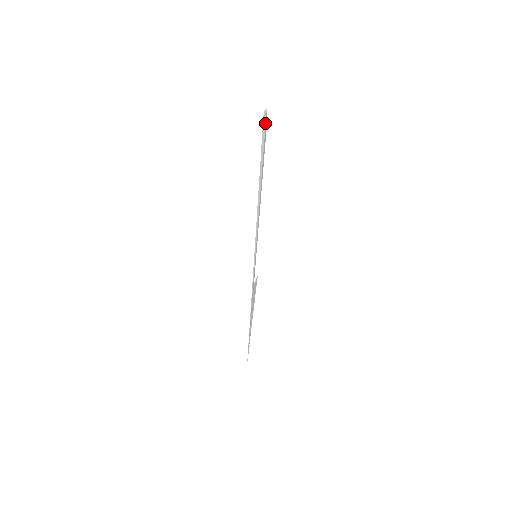
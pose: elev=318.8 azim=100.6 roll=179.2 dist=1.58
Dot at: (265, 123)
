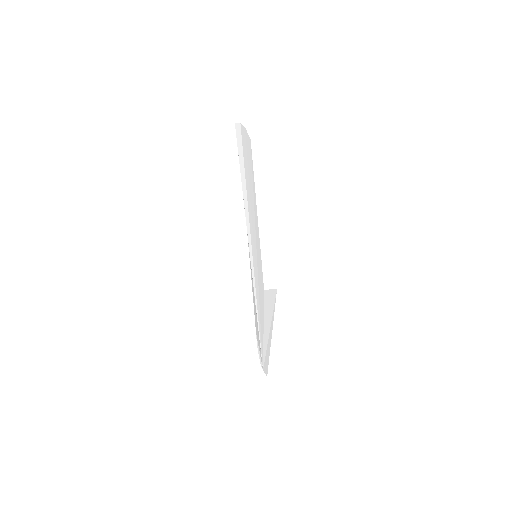
Dot at: (241, 134)
